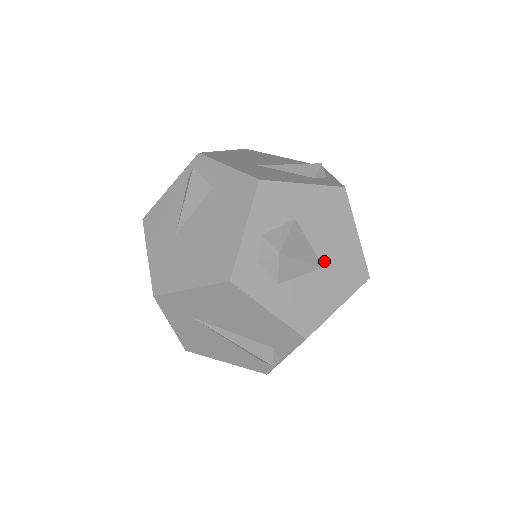
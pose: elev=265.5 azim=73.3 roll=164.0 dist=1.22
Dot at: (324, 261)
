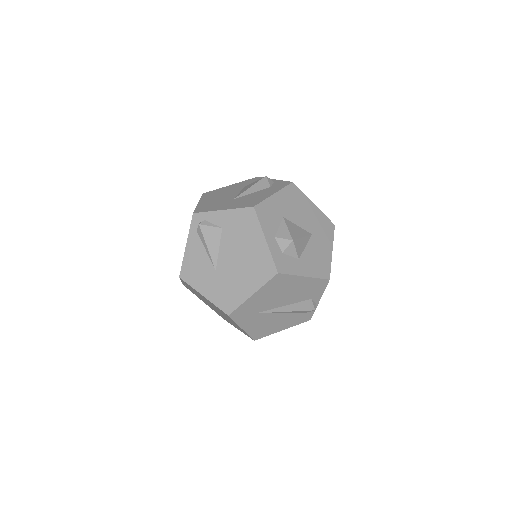
Dot at: (310, 231)
